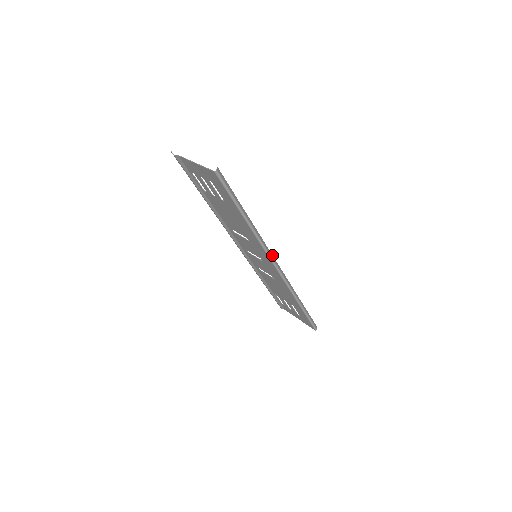
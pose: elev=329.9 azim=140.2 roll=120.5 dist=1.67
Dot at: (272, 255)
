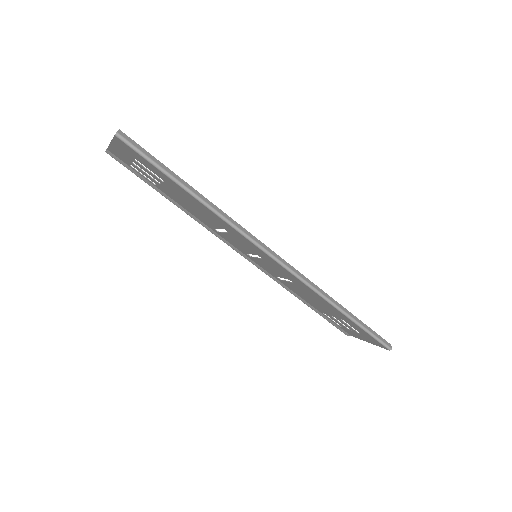
Dot at: (260, 241)
